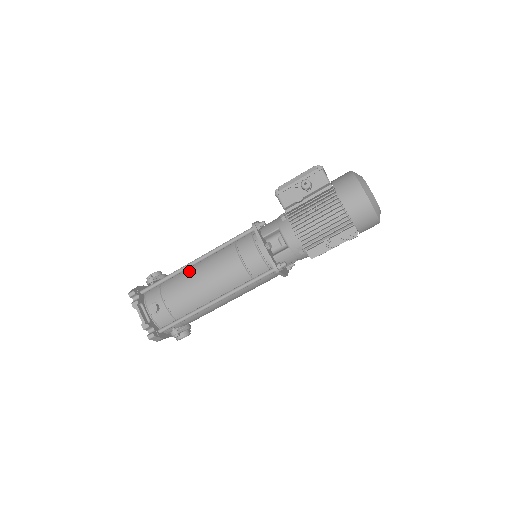
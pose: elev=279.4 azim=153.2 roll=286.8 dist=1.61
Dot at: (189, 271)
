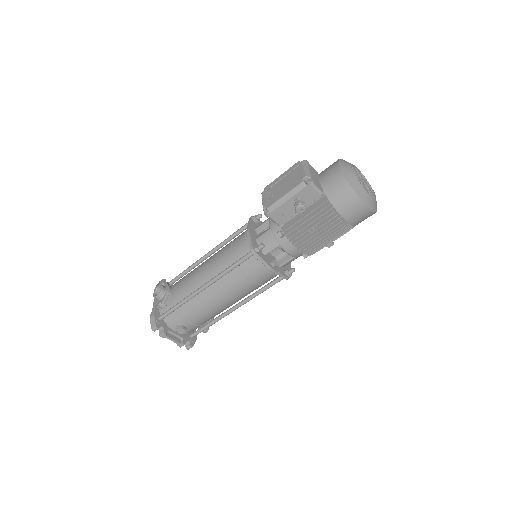
Dot at: (200, 295)
